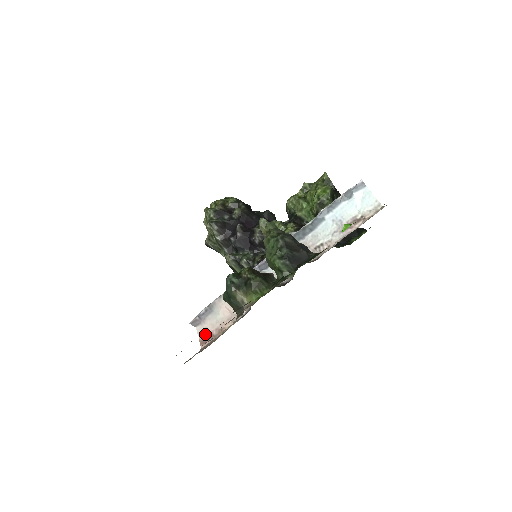
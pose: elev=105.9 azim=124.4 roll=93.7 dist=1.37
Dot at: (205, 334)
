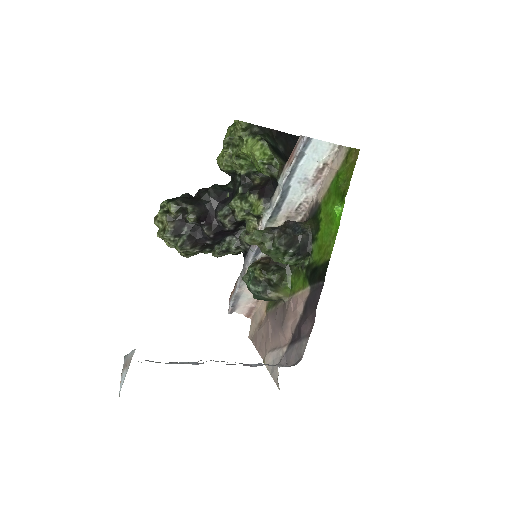
Dot at: (246, 310)
